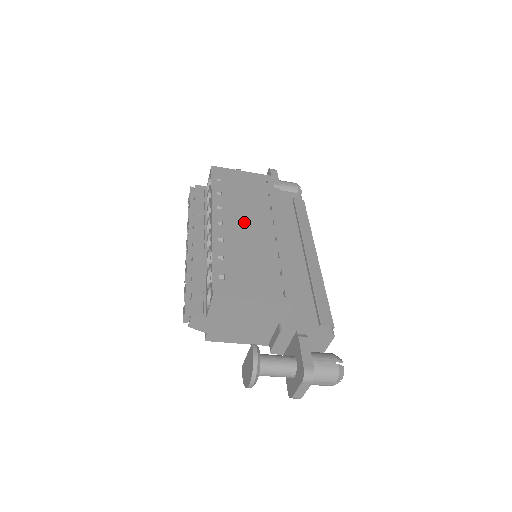
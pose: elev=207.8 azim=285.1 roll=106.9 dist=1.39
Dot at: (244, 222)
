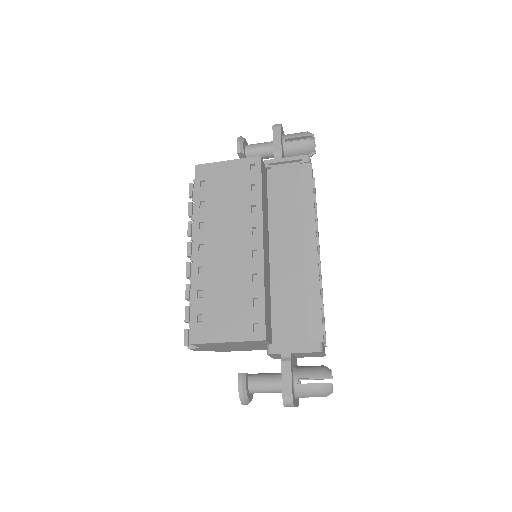
Dot at: (225, 240)
